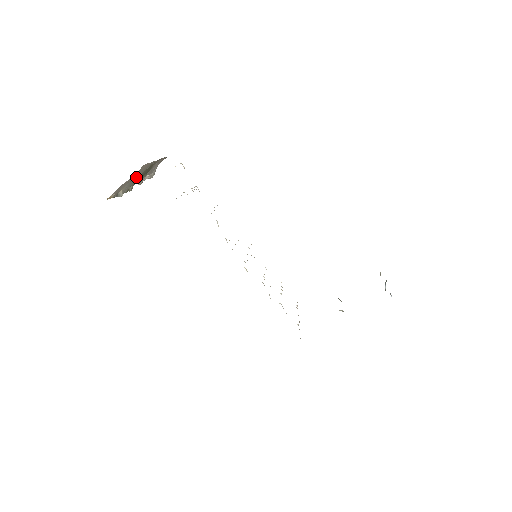
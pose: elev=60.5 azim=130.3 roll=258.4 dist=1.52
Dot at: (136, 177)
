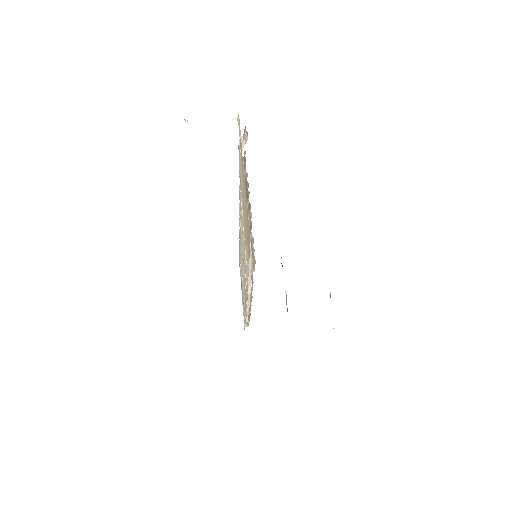
Dot at: occluded
